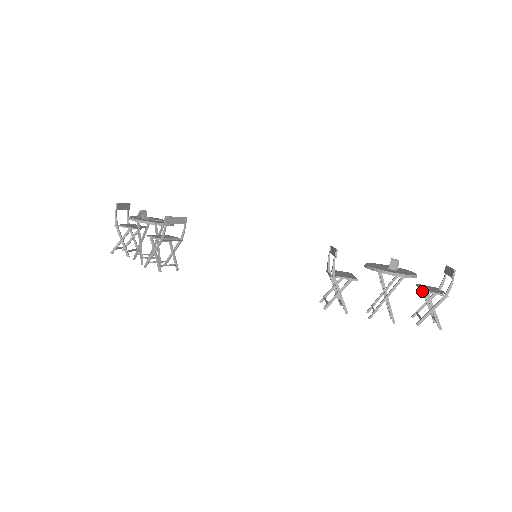
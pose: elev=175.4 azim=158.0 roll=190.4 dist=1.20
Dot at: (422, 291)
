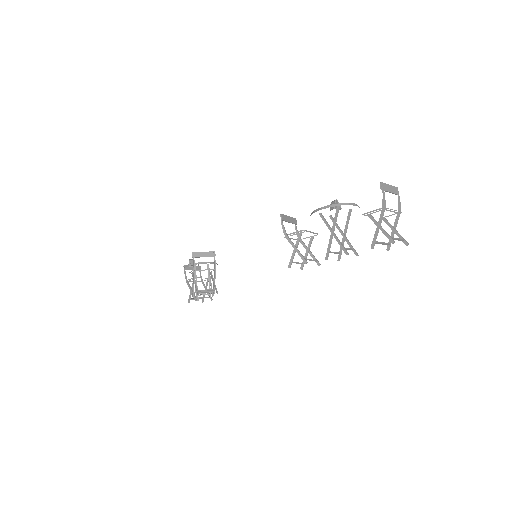
Dot at: occluded
